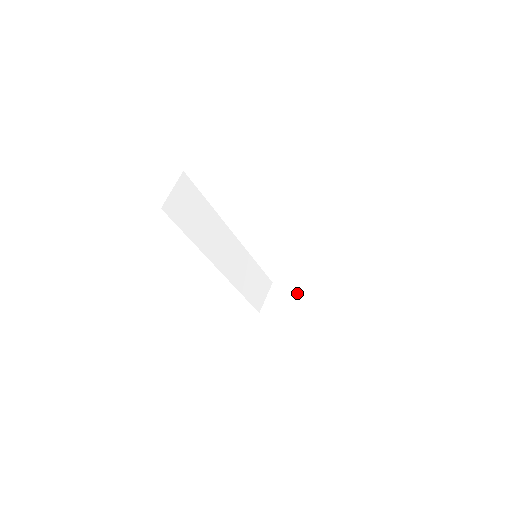
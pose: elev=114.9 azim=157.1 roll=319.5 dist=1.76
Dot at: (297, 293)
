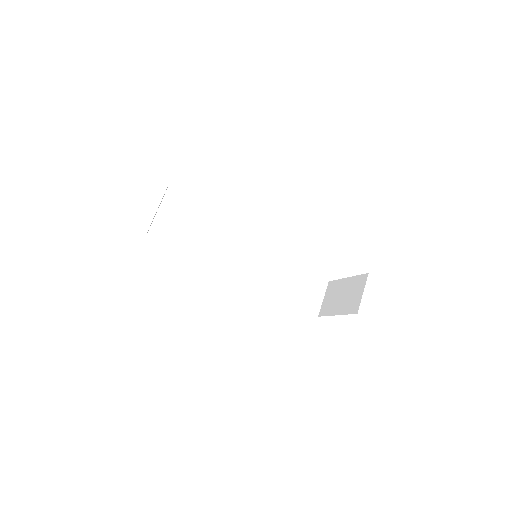
Dot at: (345, 284)
